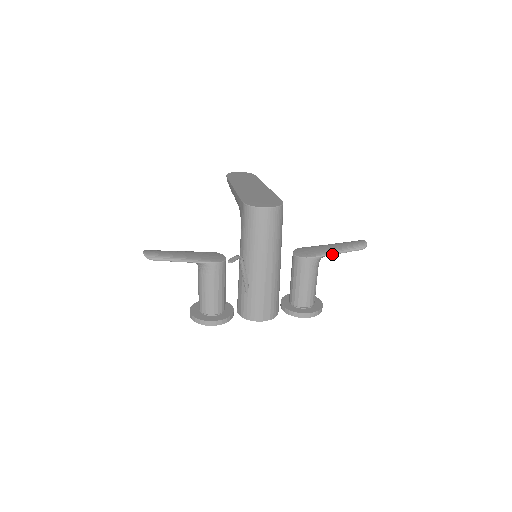
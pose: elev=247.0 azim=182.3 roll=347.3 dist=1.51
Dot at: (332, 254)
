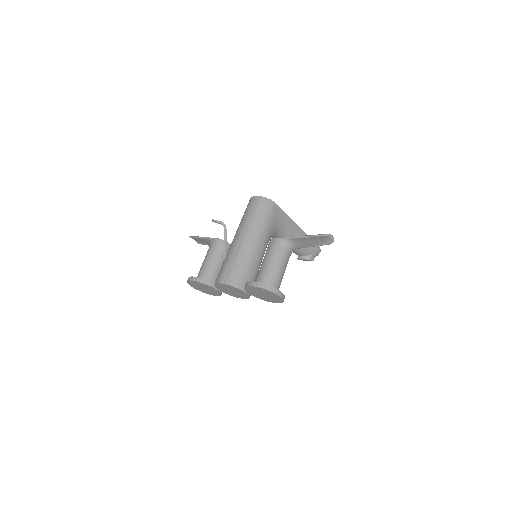
Dot at: (293, 237)
